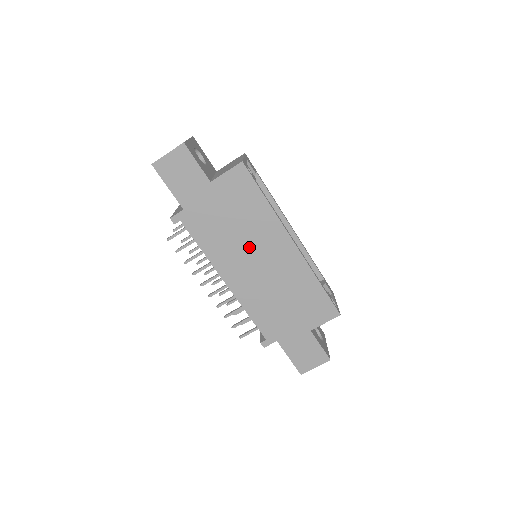
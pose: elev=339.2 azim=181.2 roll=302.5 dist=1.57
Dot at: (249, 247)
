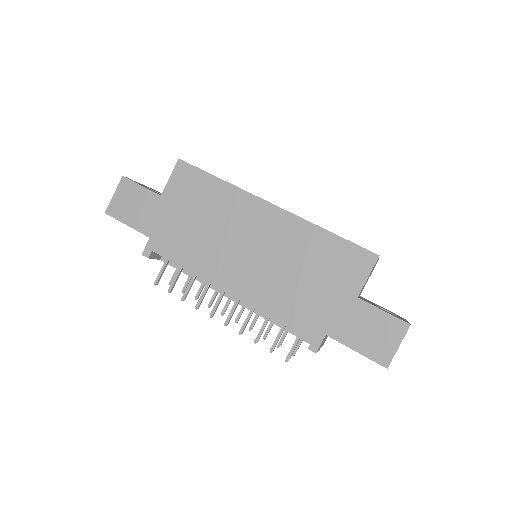
Dot at: (230, 237)
